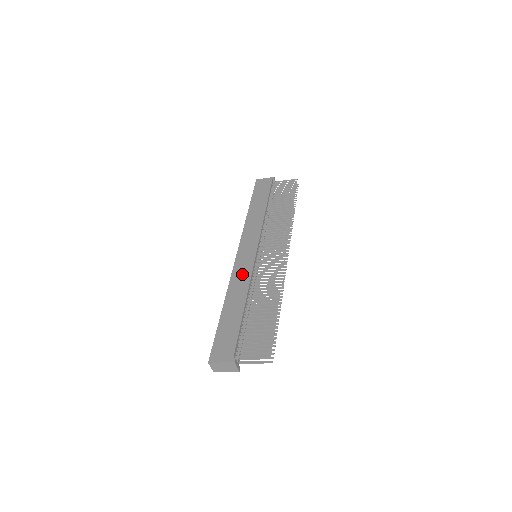
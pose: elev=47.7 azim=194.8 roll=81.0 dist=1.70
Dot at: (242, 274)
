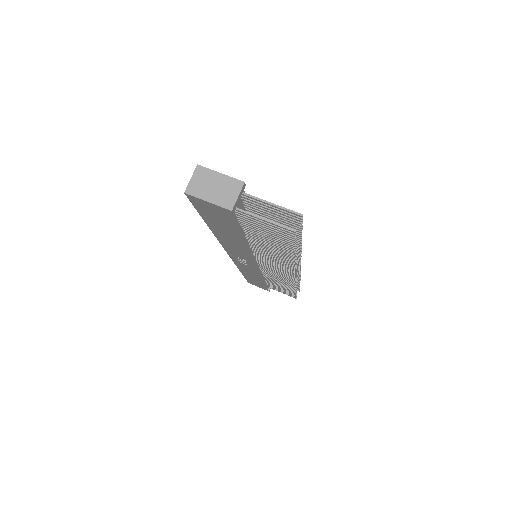
Dot at: occluded
